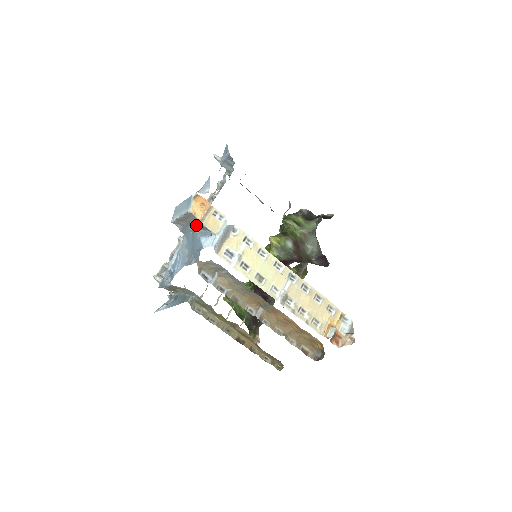
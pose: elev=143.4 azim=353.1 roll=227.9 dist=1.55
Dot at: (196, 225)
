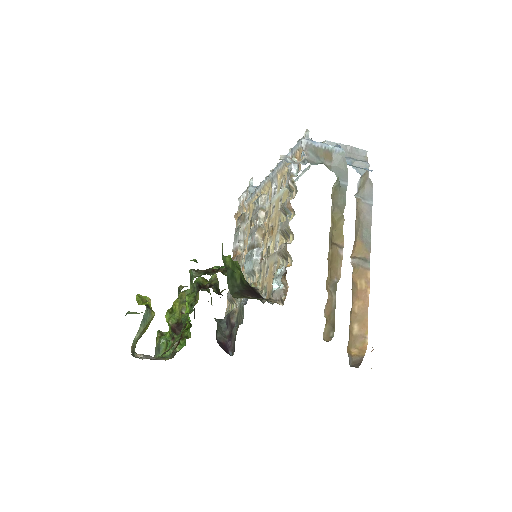
Dot at: (361, 162)
